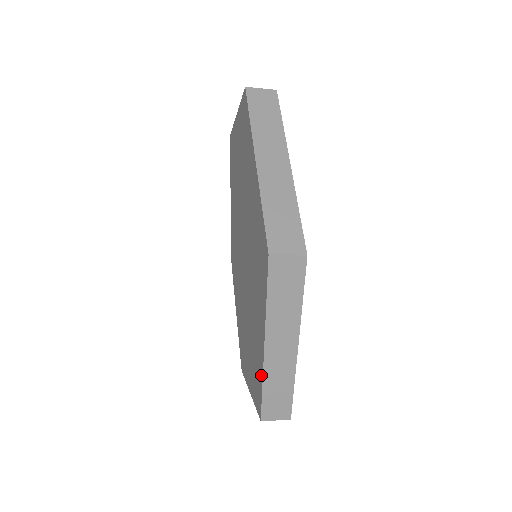
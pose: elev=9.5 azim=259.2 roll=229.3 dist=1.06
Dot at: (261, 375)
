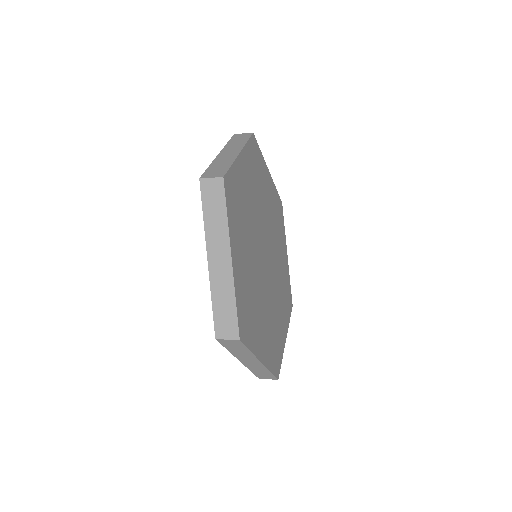
Dot at: (212, 291)
